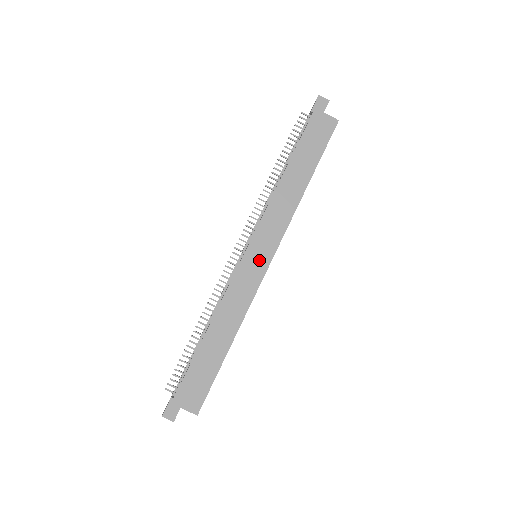
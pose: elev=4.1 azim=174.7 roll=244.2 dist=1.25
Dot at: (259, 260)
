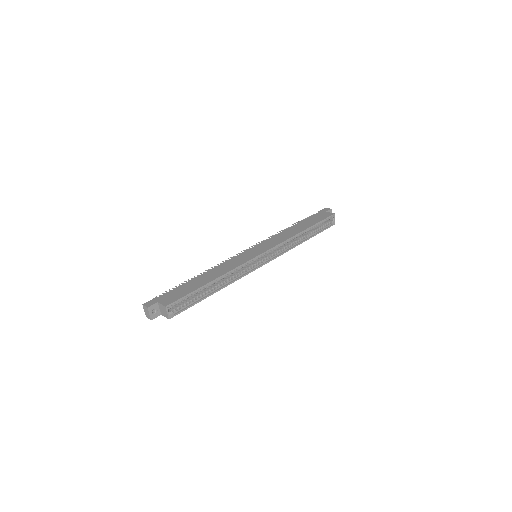
Dot at: (255, 252)
